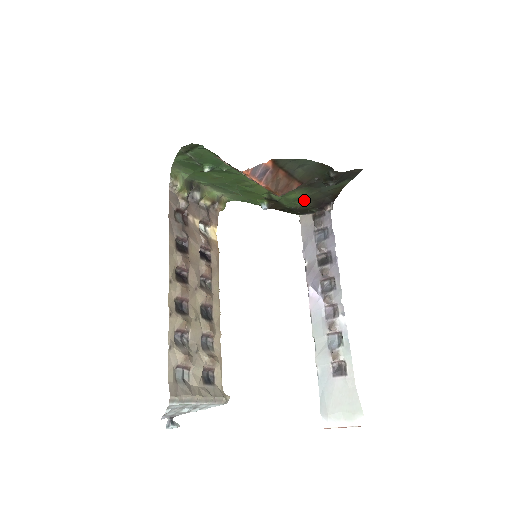
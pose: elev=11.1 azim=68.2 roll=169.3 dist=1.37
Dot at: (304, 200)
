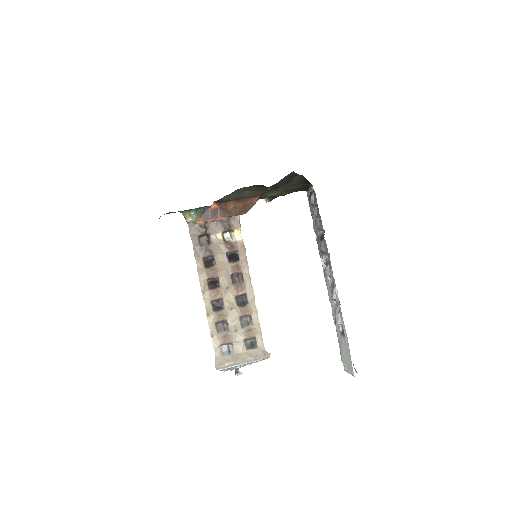
Dot at: (285, 192)
